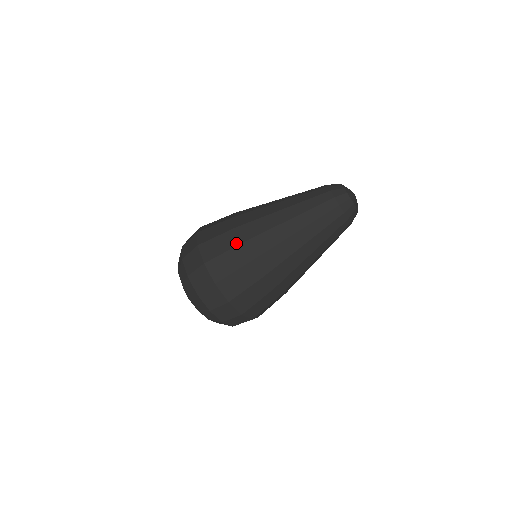
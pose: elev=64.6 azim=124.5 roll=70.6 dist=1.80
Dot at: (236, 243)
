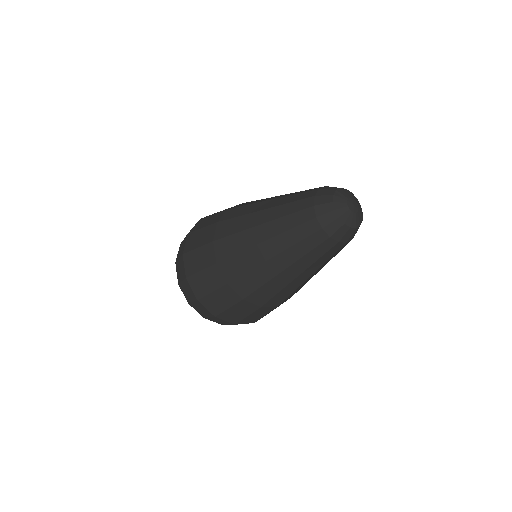
Dot at: (212, 262)
